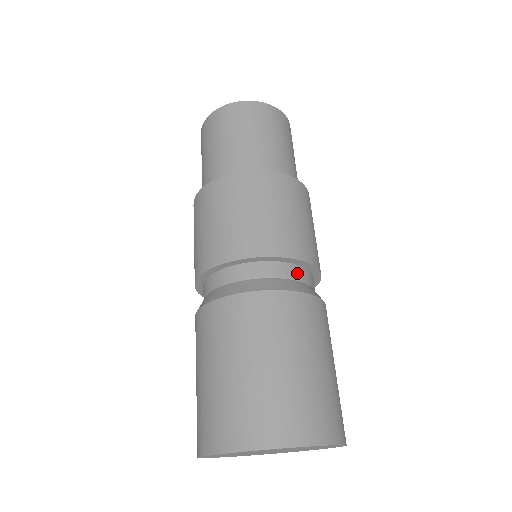
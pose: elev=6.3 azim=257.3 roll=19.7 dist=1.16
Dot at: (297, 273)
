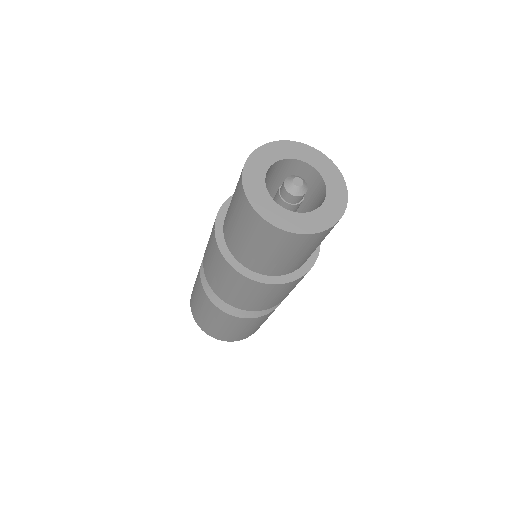
Dot at: occluded
